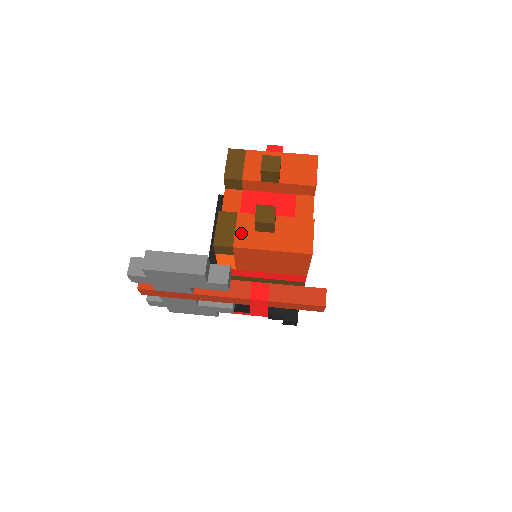
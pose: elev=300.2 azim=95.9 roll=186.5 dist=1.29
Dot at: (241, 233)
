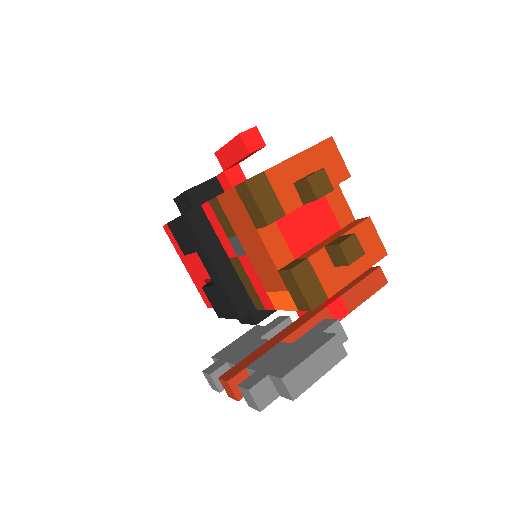
Dot at: (325, 279)
